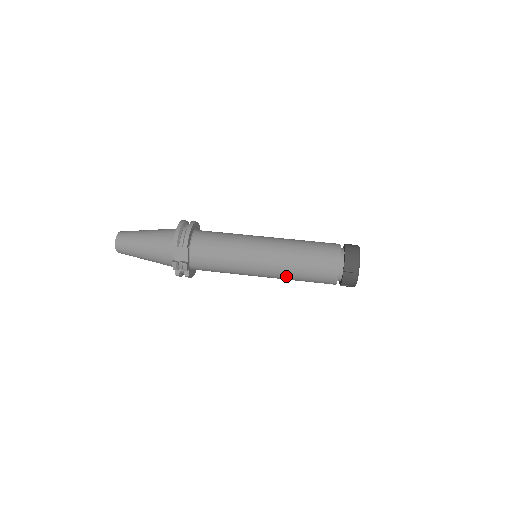
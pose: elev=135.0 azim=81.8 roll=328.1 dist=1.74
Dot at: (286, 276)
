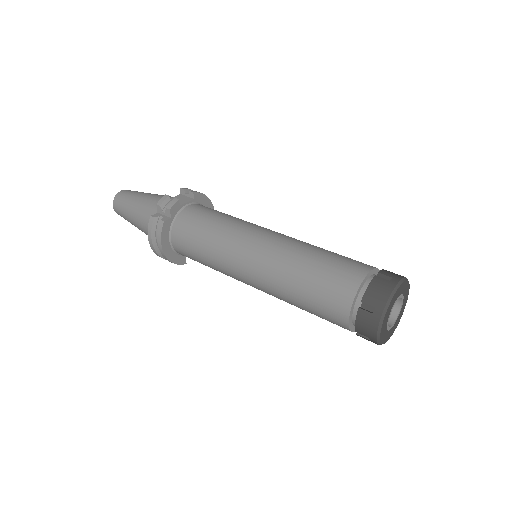
Dot at: (284, 262)
